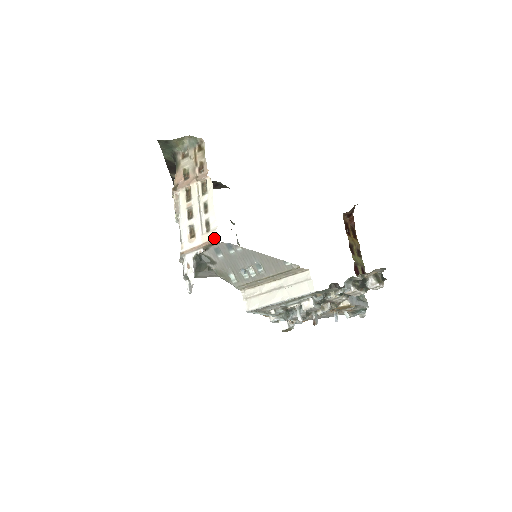
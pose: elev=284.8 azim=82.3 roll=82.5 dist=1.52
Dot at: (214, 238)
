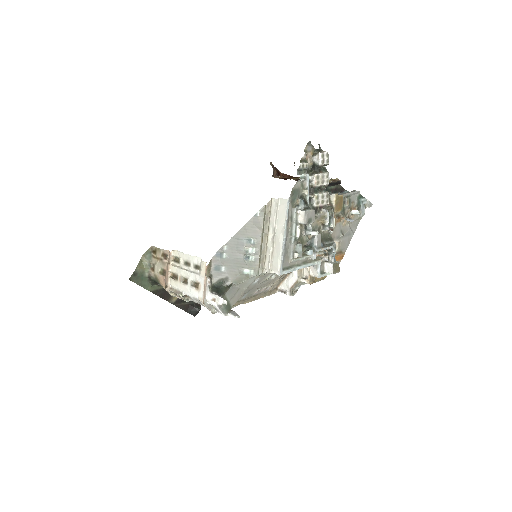
Dot at: (205, 264)
